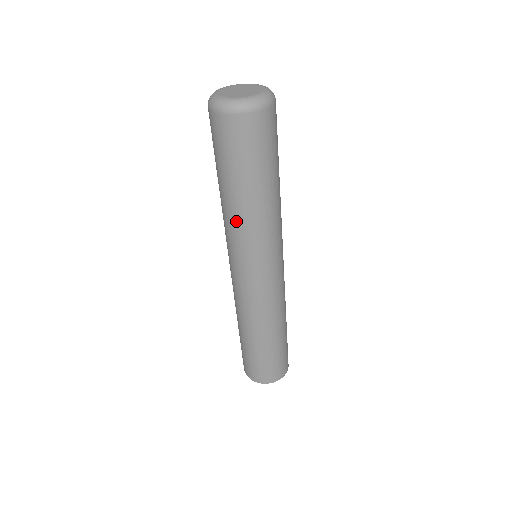
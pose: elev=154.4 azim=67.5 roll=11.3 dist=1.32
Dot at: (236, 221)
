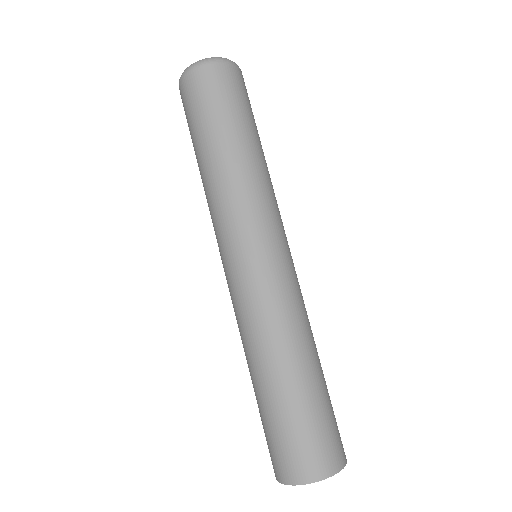
Dot at: (249, 176)
